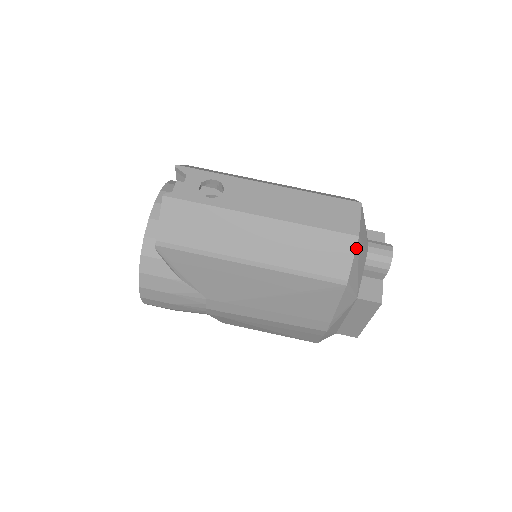
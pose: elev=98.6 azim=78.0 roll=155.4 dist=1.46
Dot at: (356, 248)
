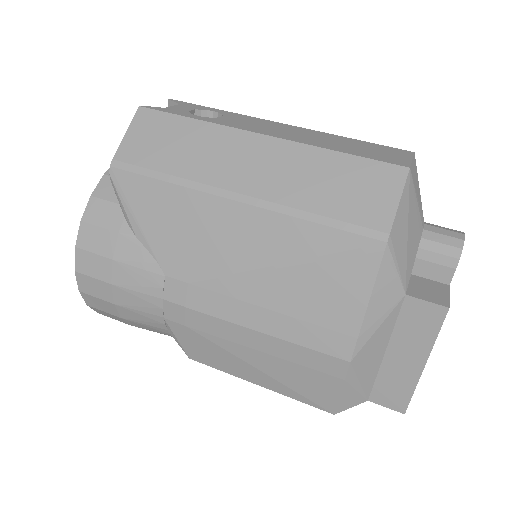
Dot at: (405, 185)
